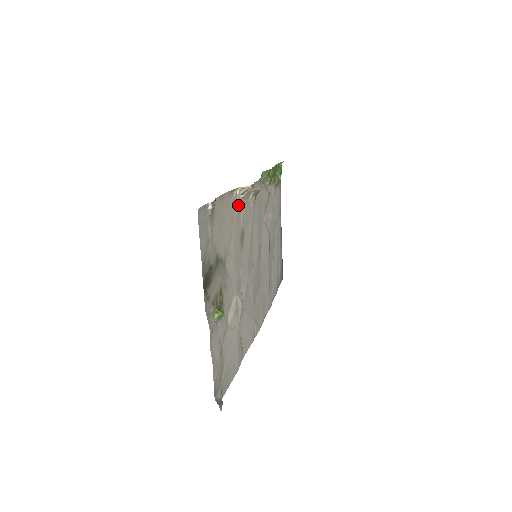
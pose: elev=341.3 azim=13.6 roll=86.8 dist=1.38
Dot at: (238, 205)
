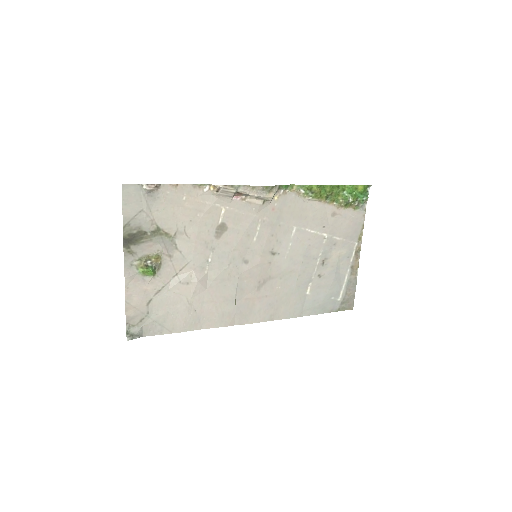
Dot at: (215, 200)
